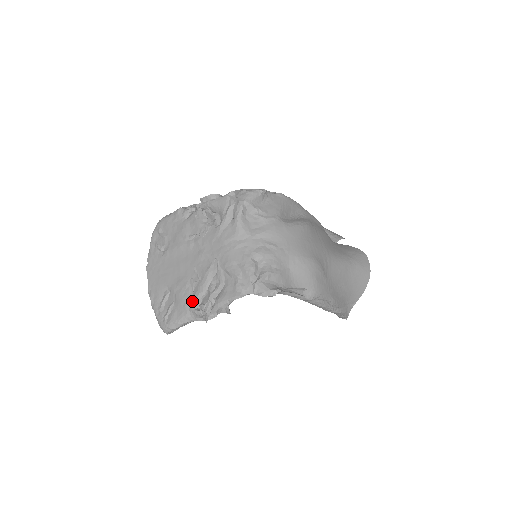
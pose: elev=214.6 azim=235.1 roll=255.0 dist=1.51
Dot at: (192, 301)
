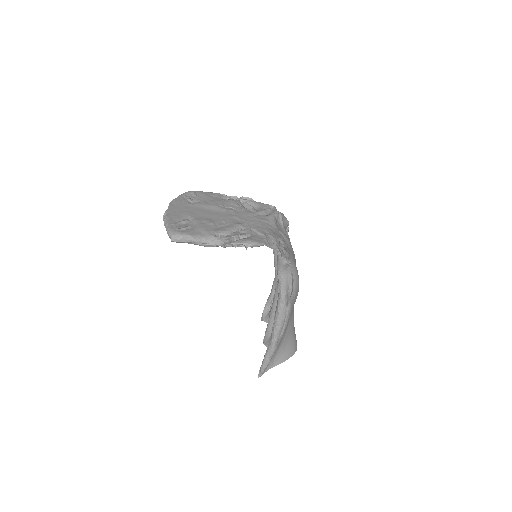
Dot at: (215, 231)
